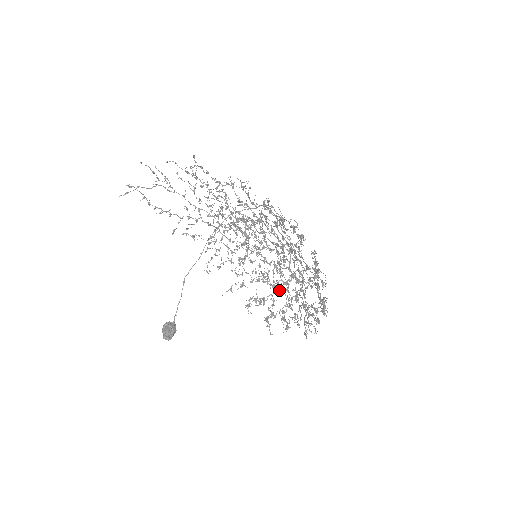
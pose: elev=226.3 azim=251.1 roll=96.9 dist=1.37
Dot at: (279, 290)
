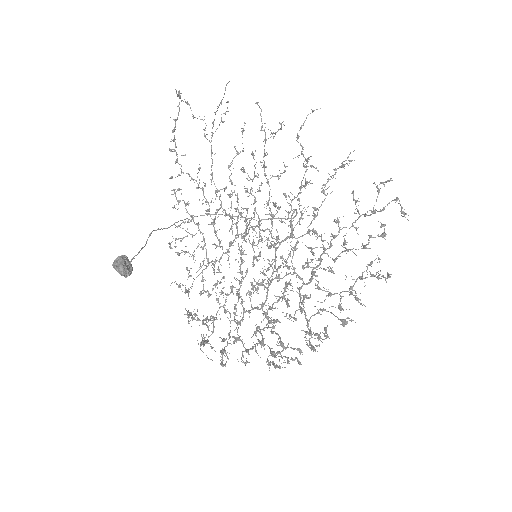
Dot at: (237, 315)
